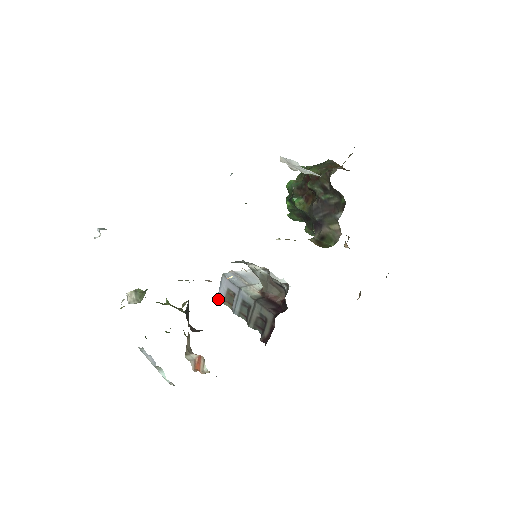
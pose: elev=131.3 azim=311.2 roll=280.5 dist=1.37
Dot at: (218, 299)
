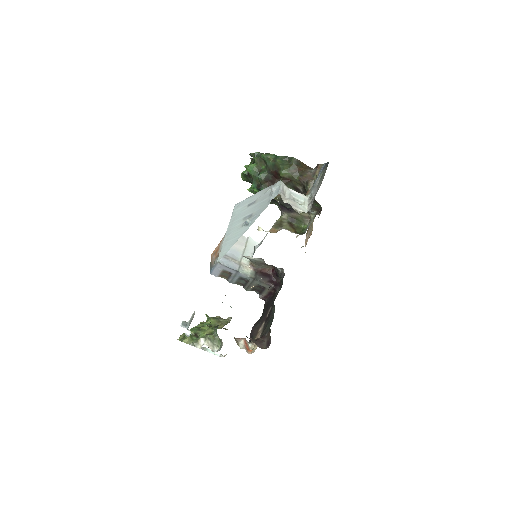
Dot at: (212, 274)
